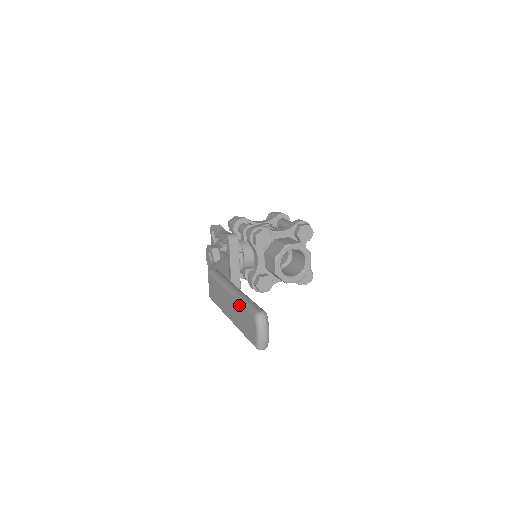
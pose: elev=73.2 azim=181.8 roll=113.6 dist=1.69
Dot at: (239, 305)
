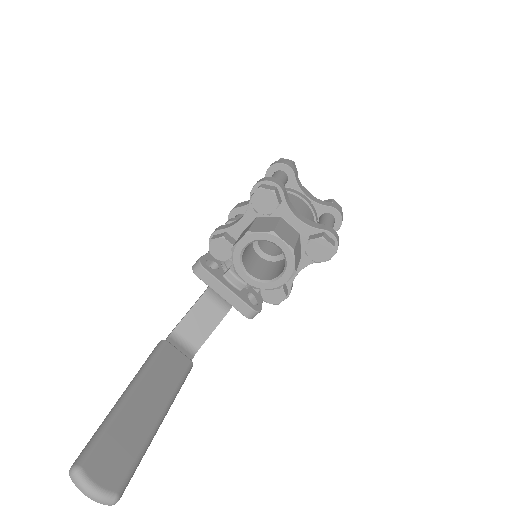
Dot at: occluded
